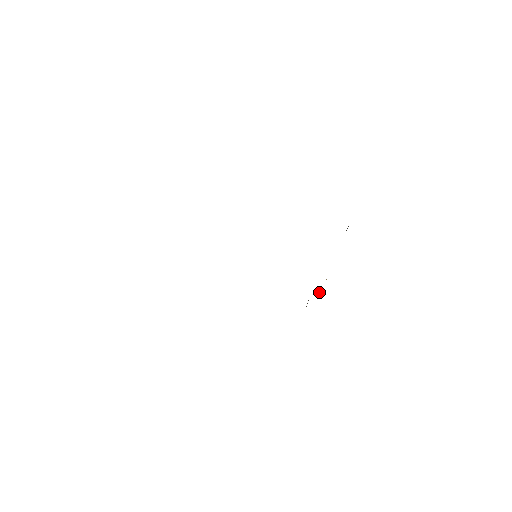
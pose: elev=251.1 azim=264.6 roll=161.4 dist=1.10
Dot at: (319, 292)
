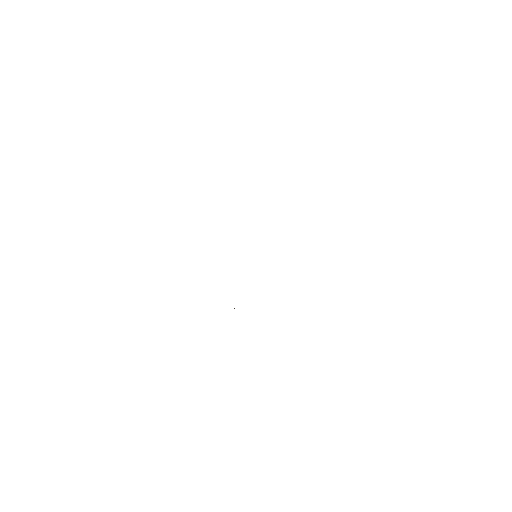
Dot at: occluded
